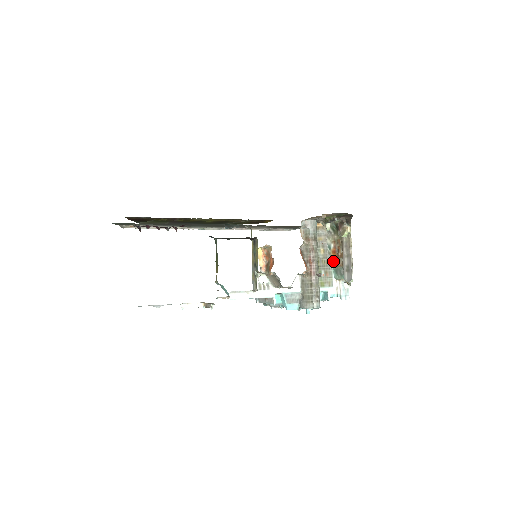
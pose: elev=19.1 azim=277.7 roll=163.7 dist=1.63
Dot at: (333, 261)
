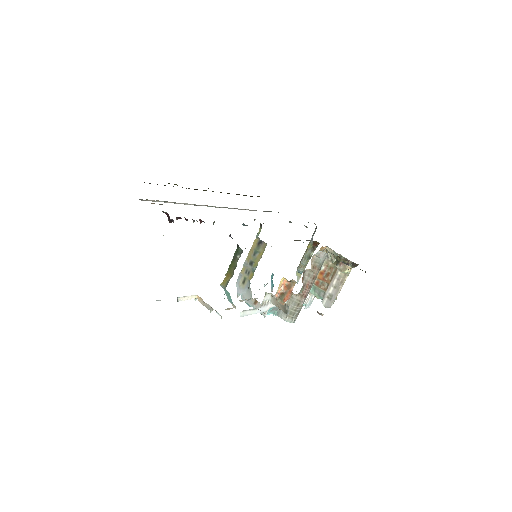
Dot at: (317, 280)
